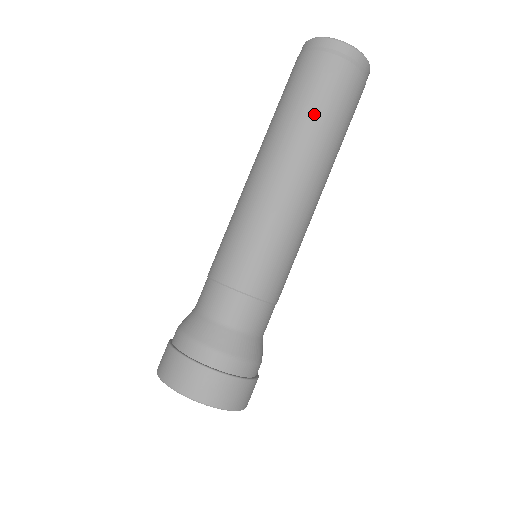
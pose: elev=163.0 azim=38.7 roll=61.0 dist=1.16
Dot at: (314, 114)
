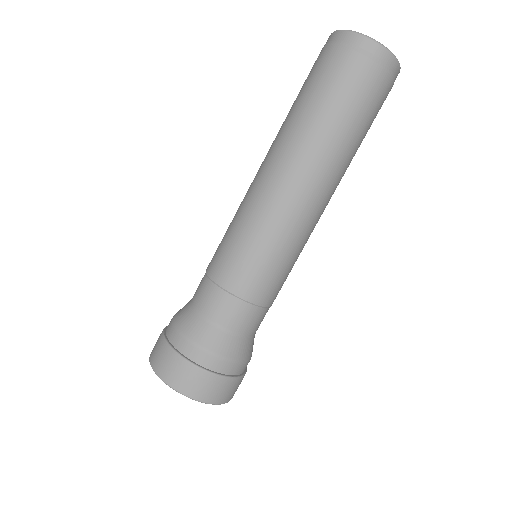
Dot at: (344, 127)
